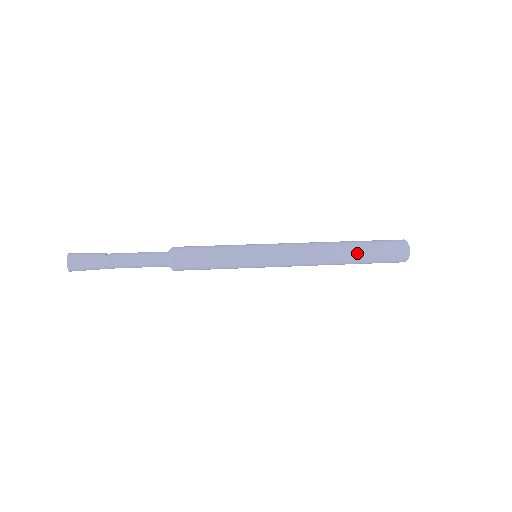
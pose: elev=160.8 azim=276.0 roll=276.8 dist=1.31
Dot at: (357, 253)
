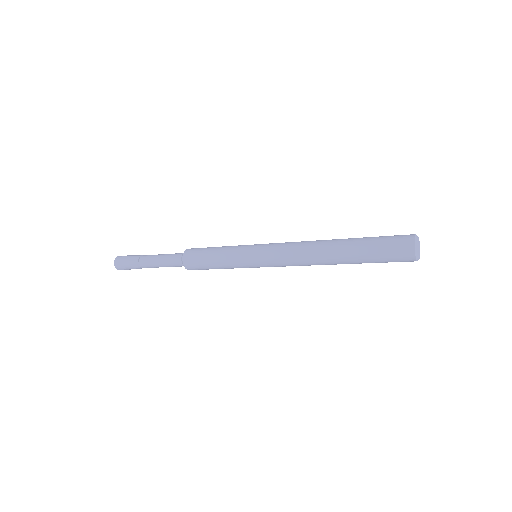
Dot at: (351, 247)
